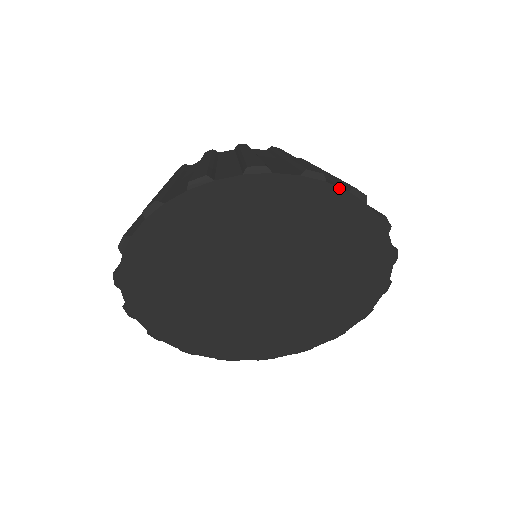
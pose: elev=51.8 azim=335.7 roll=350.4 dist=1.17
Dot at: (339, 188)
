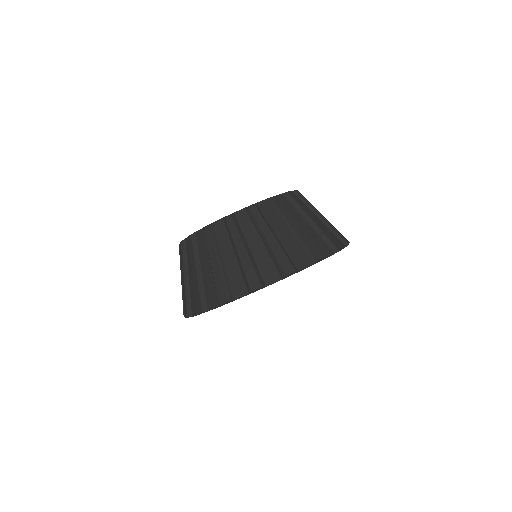
Dot at: occluded
